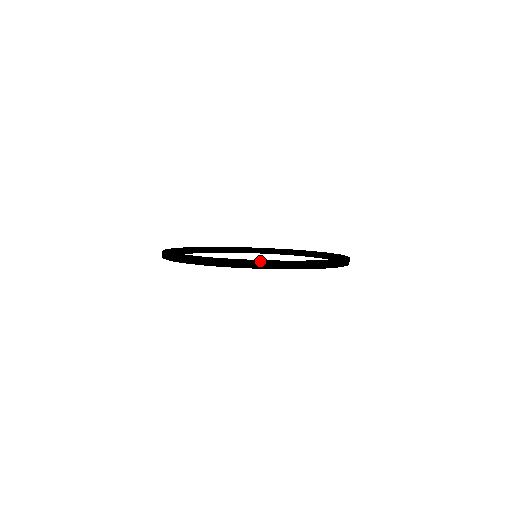
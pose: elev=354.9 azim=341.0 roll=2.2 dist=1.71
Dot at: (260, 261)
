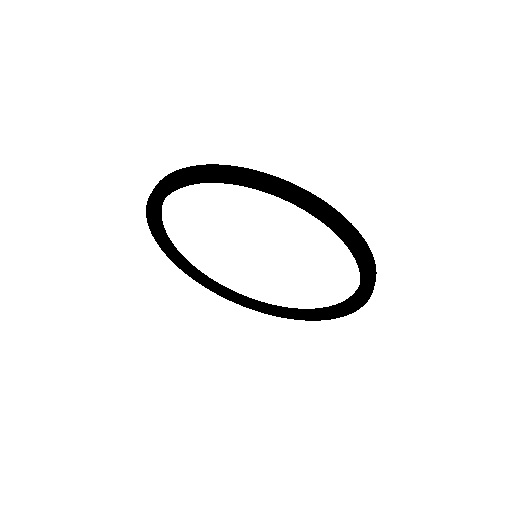
Dot at: (205, 165)
